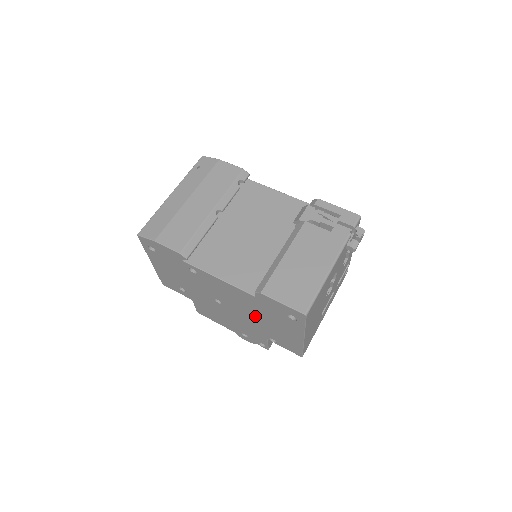
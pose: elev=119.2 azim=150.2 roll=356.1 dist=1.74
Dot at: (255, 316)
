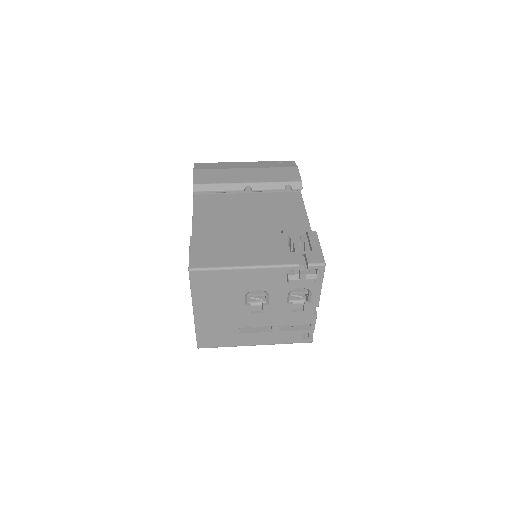
Dot at: occluded
